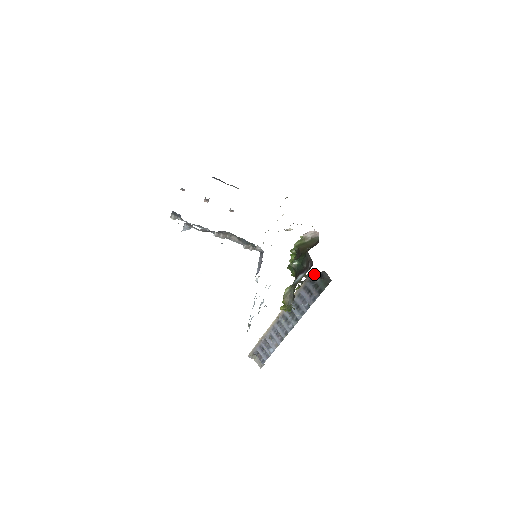
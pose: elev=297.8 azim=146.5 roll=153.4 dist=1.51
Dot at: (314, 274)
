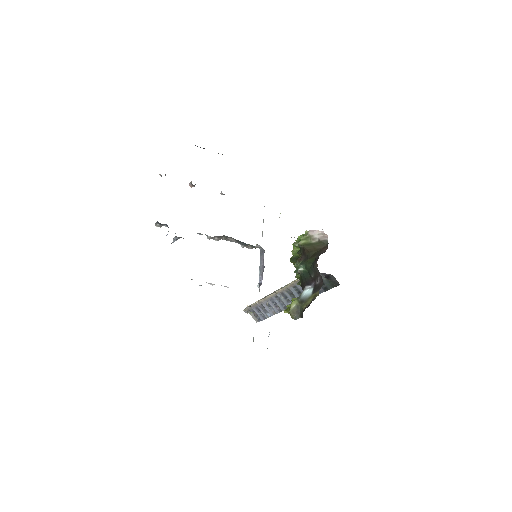
Dot at: (320, 273)
